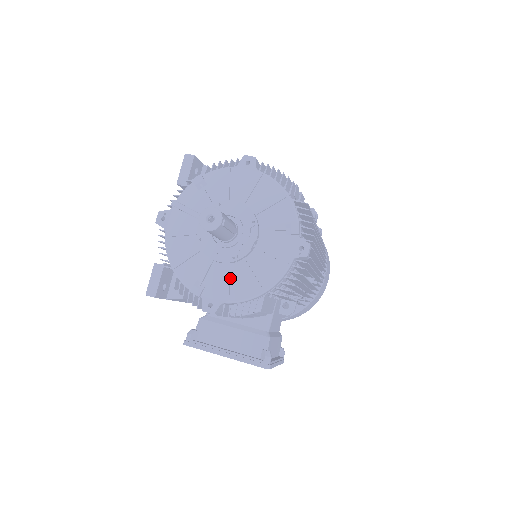
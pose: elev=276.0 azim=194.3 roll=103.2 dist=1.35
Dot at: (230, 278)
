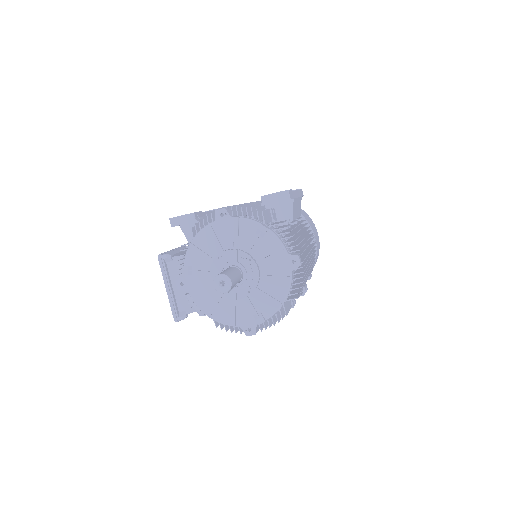
Dot at: (206, 290)
